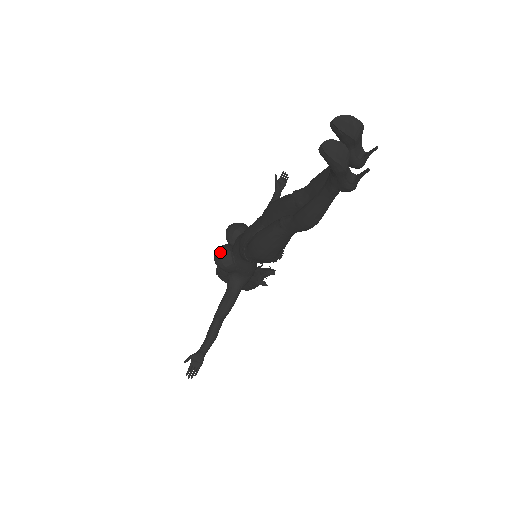
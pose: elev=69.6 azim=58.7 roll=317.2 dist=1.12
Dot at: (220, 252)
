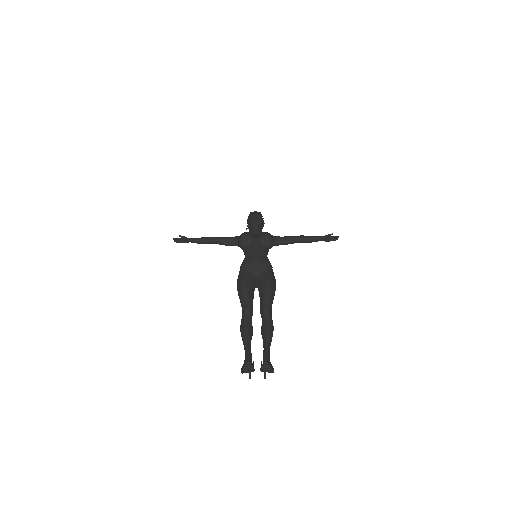
Dot at: (245, 241)
